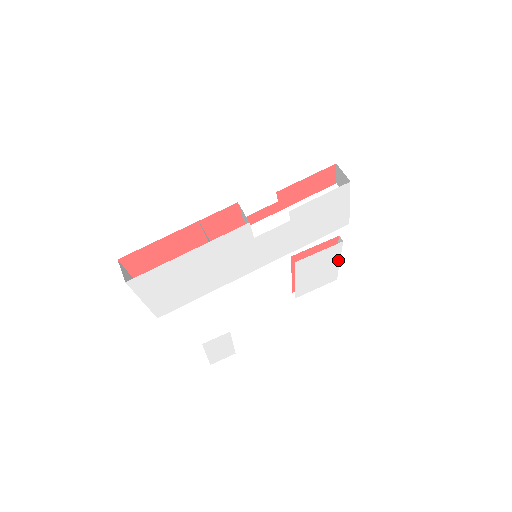
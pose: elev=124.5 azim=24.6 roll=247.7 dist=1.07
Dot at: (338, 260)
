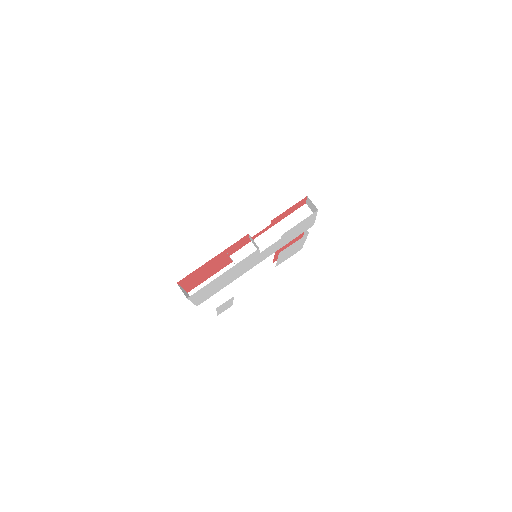
Dot at: (304, 241)
